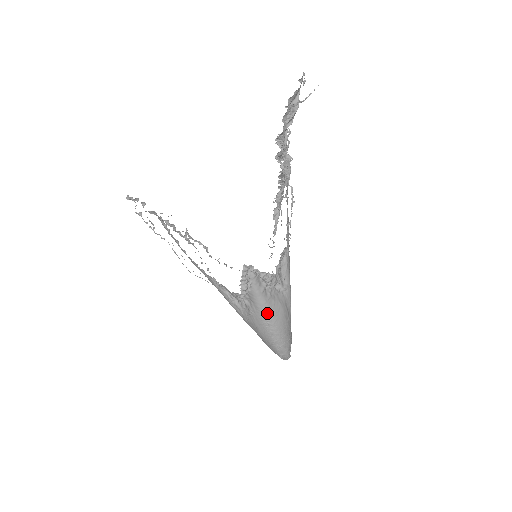
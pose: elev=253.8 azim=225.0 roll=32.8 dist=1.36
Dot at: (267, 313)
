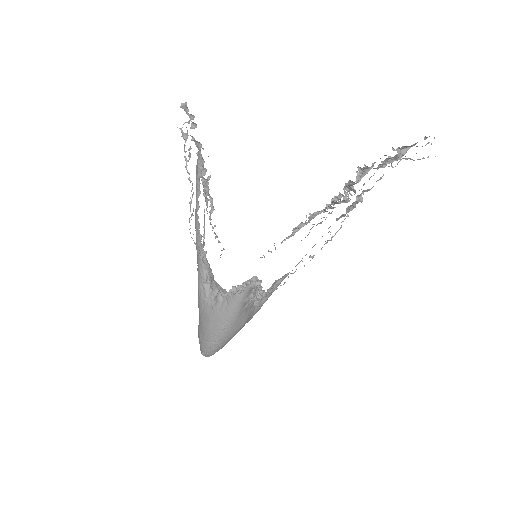
Dot at: (231, 320)
